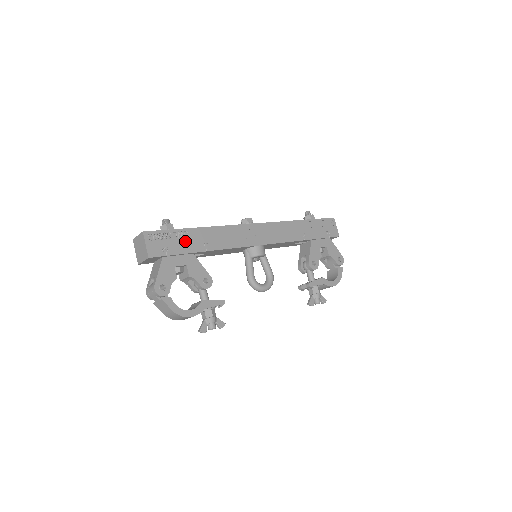
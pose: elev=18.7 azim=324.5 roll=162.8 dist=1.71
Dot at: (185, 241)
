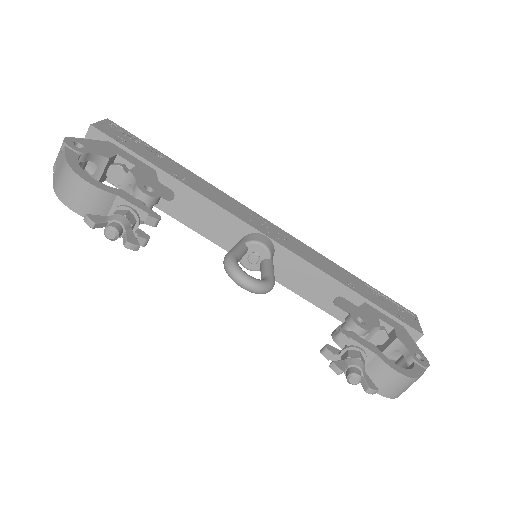
Dot at: (154, 156)
